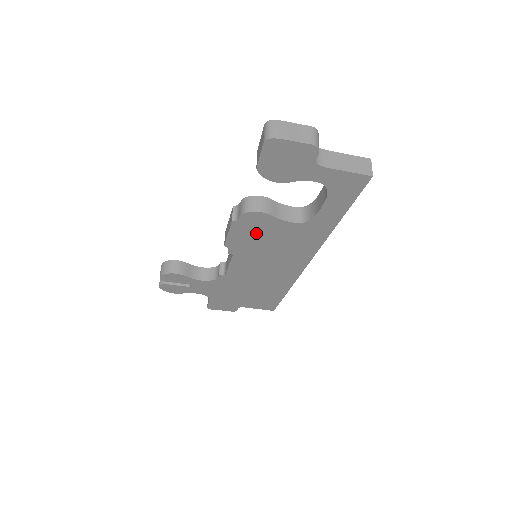
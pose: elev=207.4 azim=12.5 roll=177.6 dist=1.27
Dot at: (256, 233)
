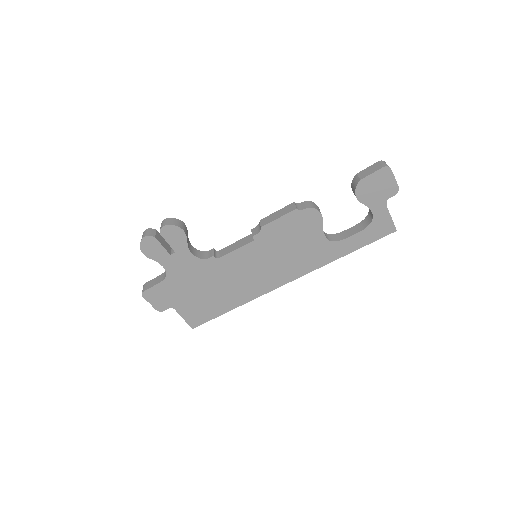
Dot at: (295, 230)
